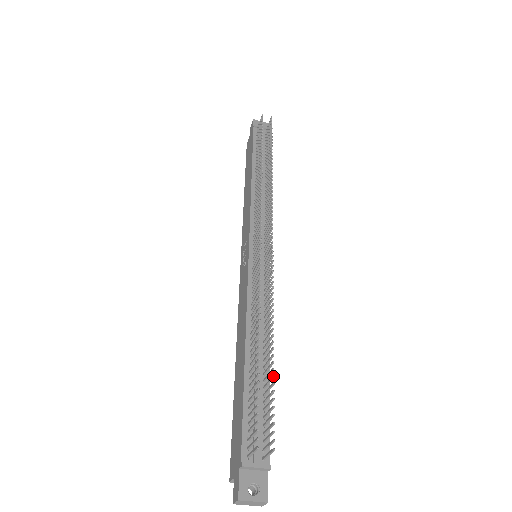
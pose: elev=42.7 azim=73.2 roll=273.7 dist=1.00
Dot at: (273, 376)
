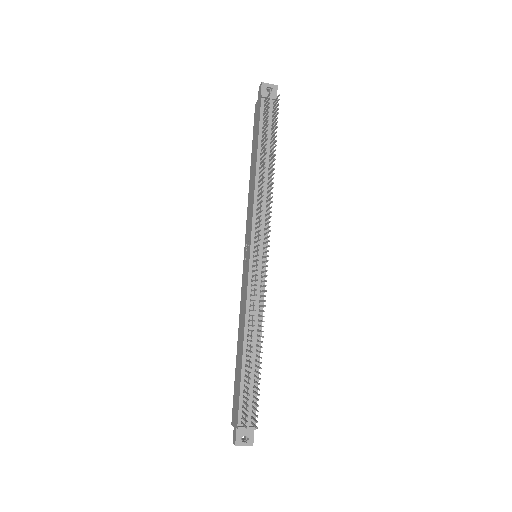
Dot at: (260, 379)
